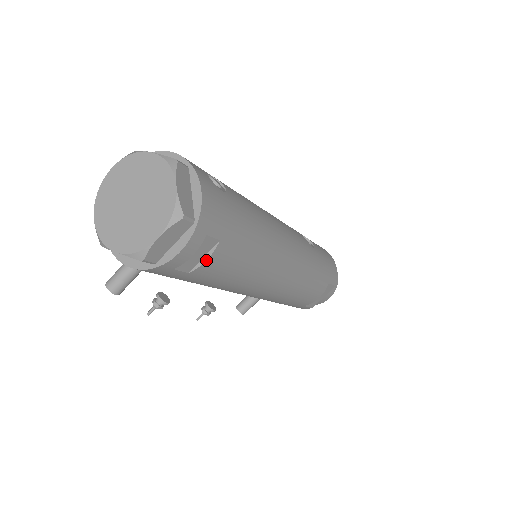
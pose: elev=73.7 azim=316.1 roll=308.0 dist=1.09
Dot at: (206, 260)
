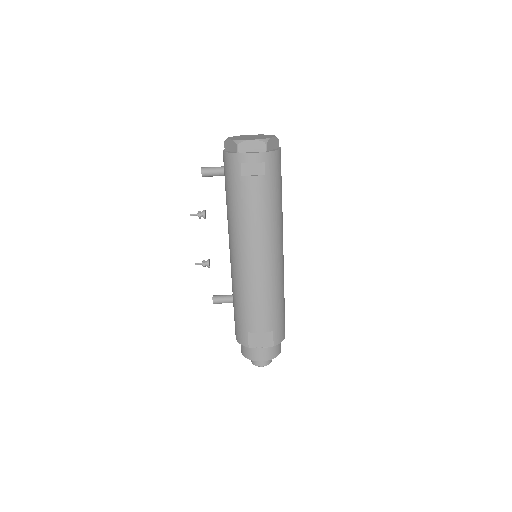
Dot at: (253, 176)
